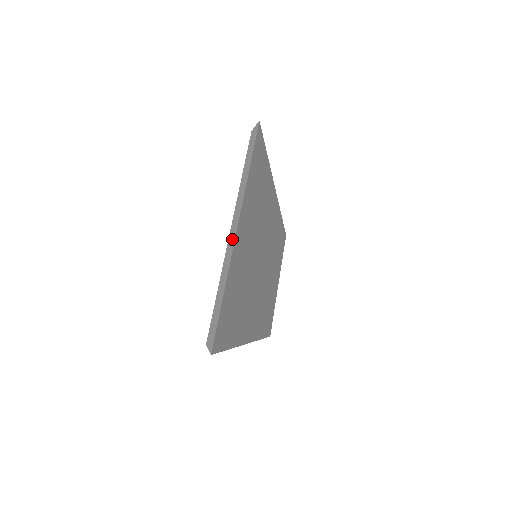
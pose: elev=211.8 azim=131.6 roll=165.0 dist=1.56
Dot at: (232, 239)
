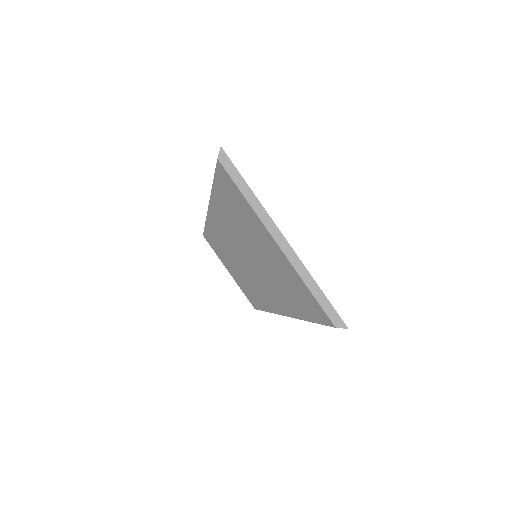
Dot at: (289, 250)
